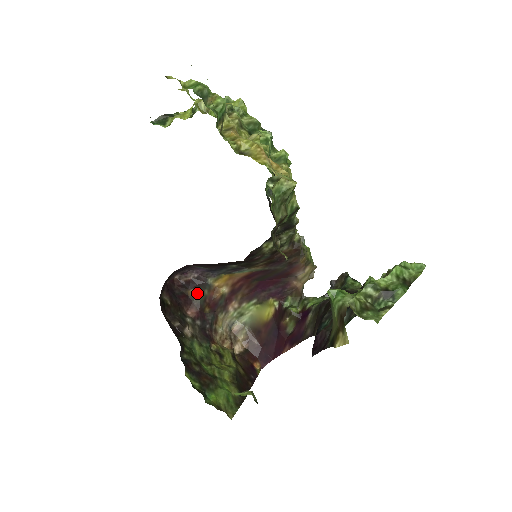
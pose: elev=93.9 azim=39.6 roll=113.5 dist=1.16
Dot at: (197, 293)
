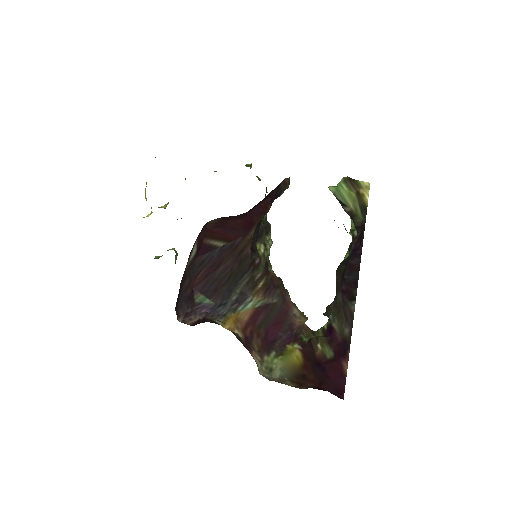
Dot at: occluded
